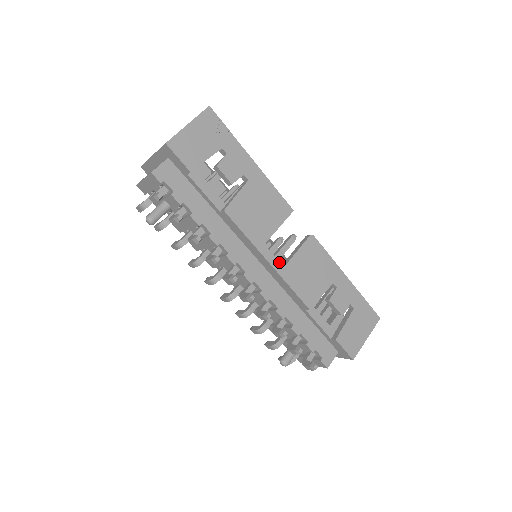
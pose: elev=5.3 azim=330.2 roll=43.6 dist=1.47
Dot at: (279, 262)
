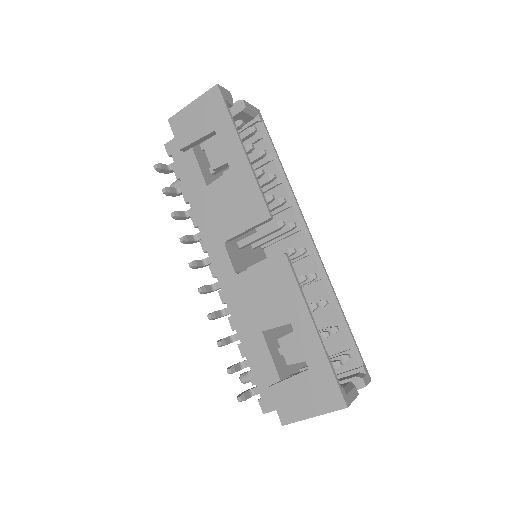
Dot at: (233, 267)
